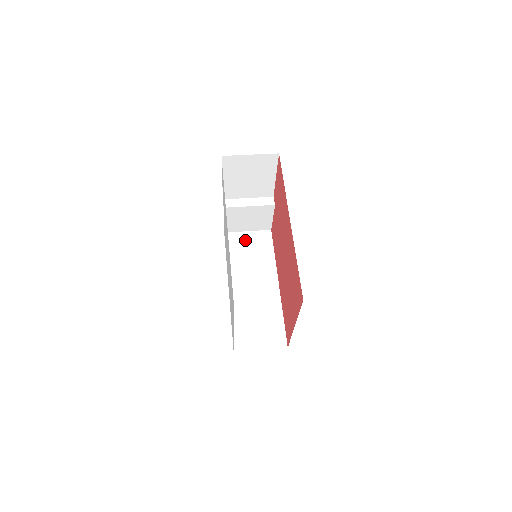
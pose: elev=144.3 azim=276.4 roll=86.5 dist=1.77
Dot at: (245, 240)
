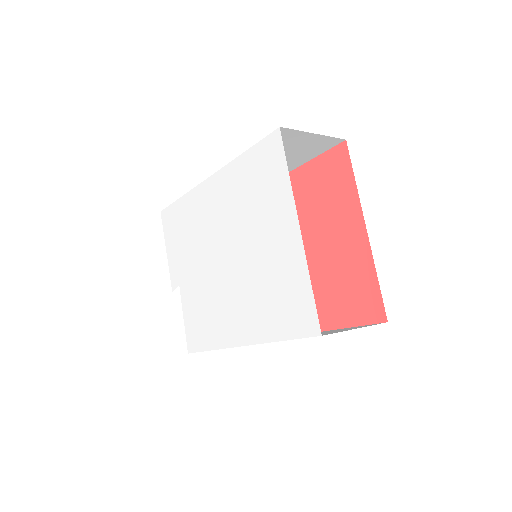
Dot at: occluded
